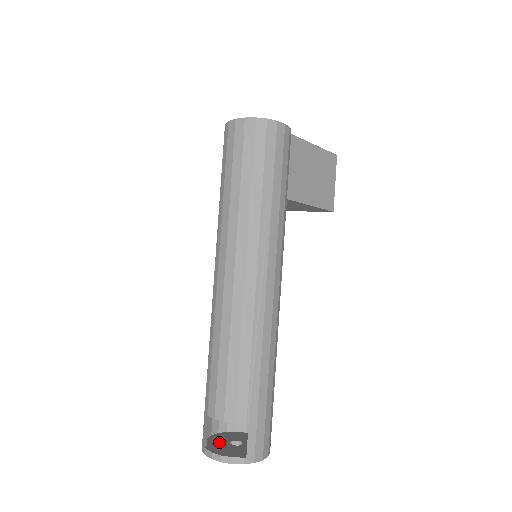
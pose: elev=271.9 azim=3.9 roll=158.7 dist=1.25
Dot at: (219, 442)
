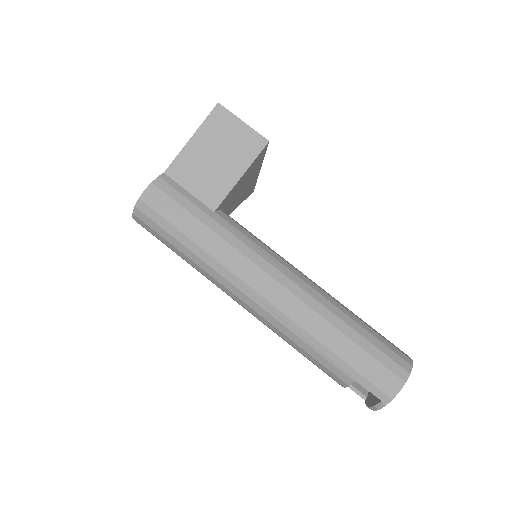
Dot at: occluded
